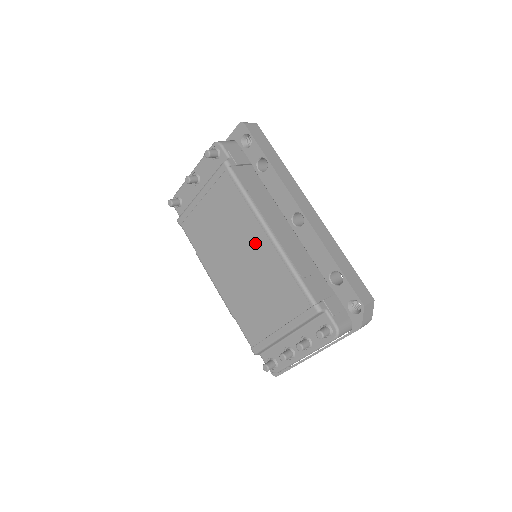
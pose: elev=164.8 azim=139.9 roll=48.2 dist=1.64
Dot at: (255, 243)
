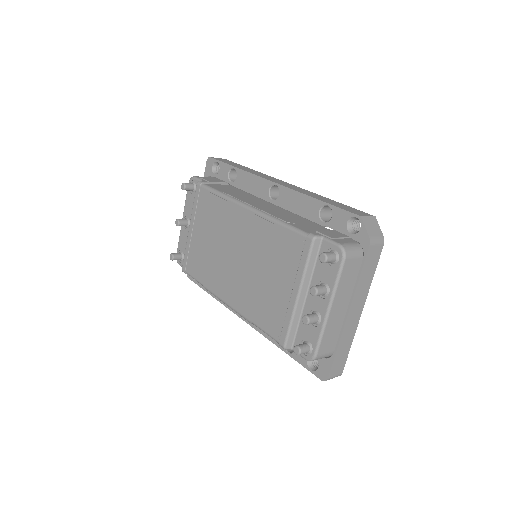
Dot at: (240, 226)
